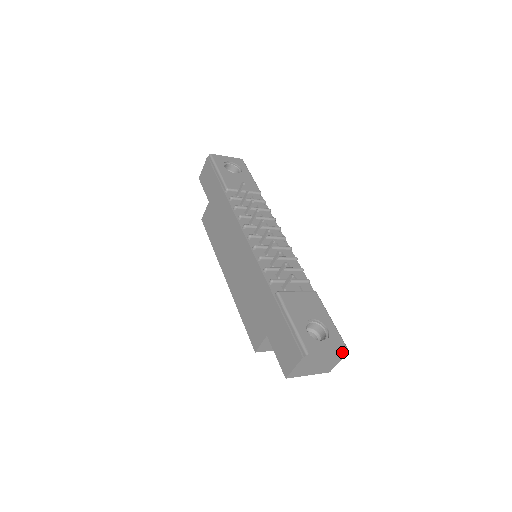
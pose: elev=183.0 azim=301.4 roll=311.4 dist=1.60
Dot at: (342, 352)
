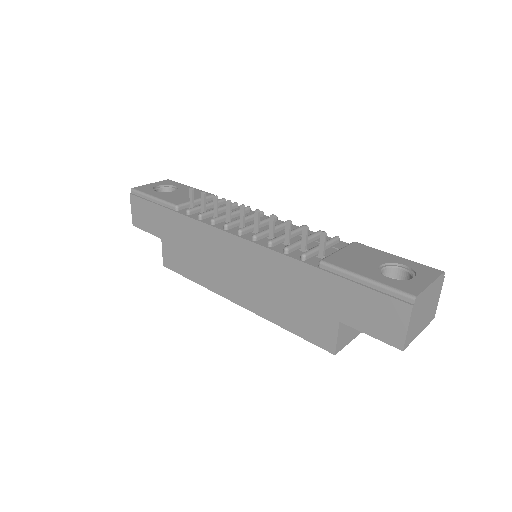
Dot at: (440, 279)
